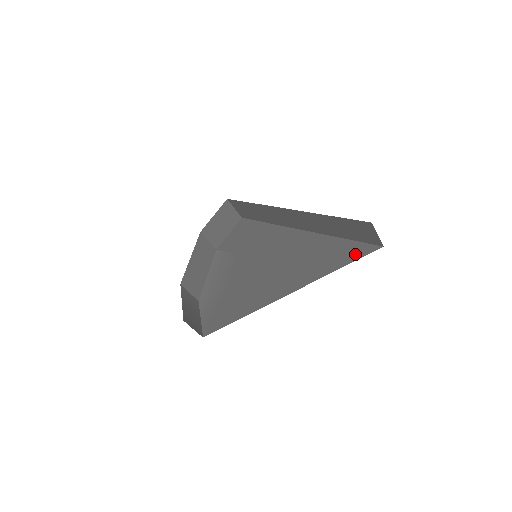
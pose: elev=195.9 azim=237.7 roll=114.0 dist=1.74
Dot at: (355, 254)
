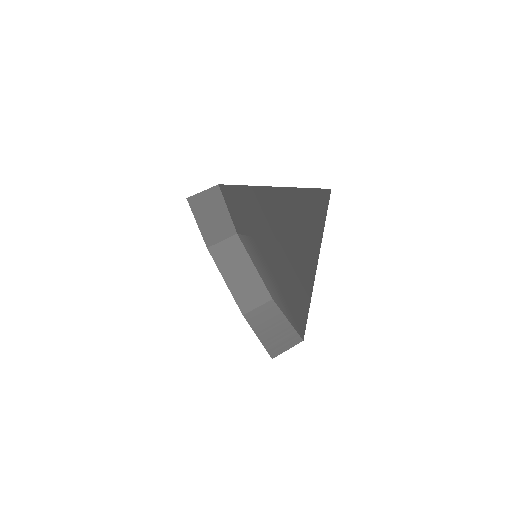
Dot at: (318, 212)
